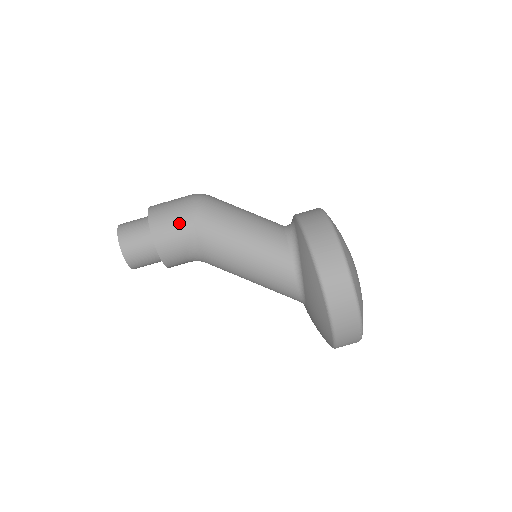
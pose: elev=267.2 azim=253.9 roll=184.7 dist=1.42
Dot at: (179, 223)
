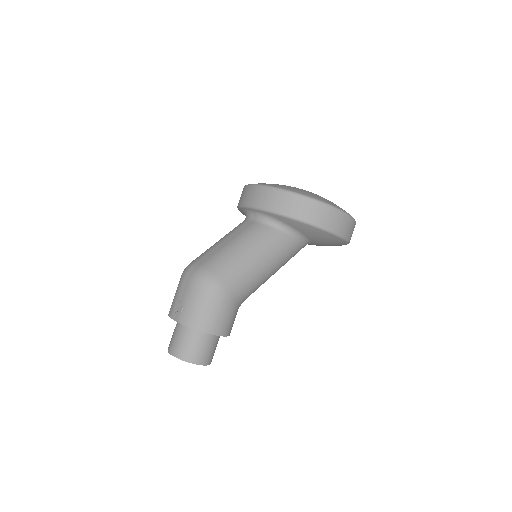
Dot at: (224, 308)
